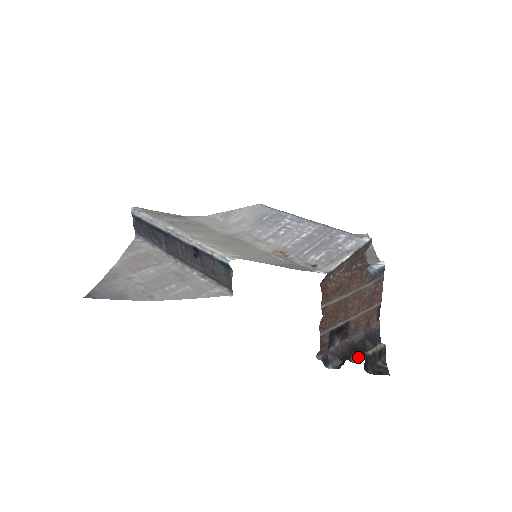
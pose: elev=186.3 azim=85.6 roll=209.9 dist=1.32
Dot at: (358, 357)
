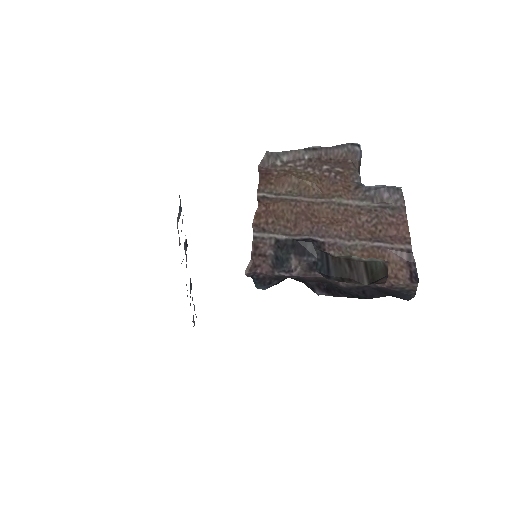
Dot at: (337, 296)
